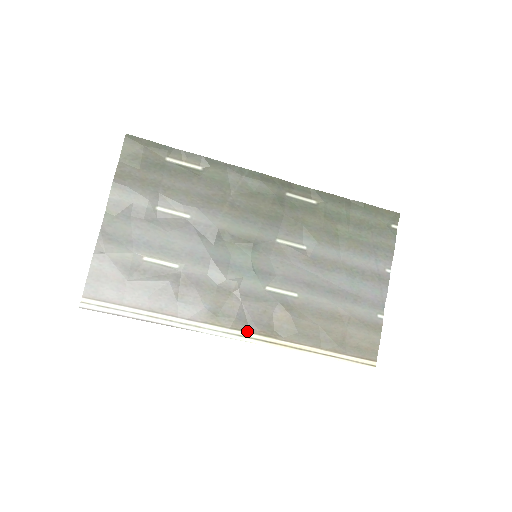
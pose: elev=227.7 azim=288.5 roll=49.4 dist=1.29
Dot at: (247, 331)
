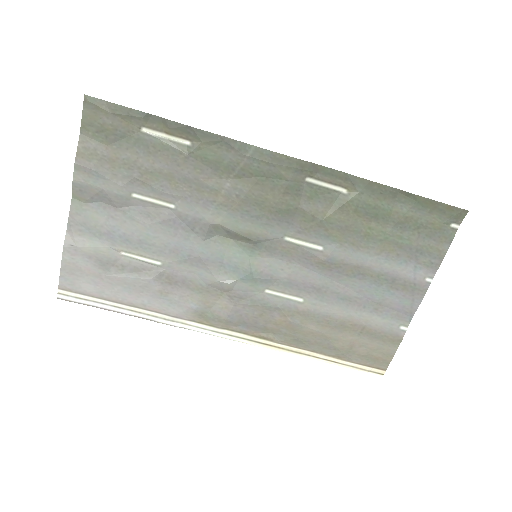
Dot at: (239, 332)
